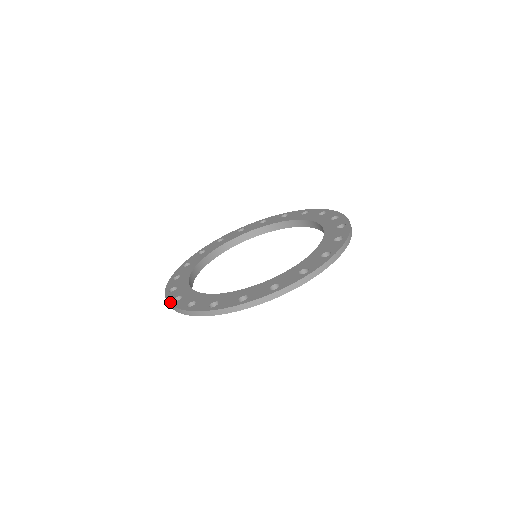
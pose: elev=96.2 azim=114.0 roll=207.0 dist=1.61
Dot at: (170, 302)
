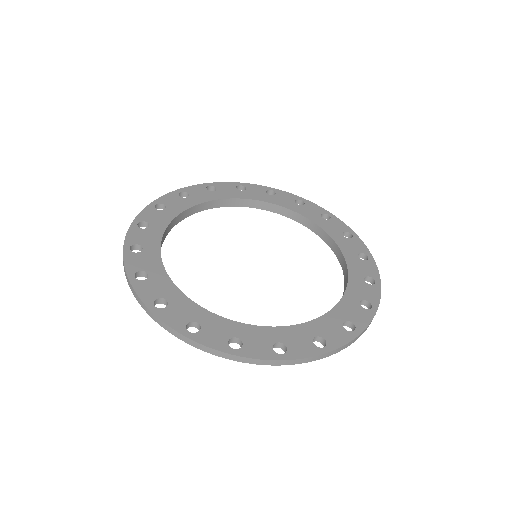
Dot at: (134, 221)
